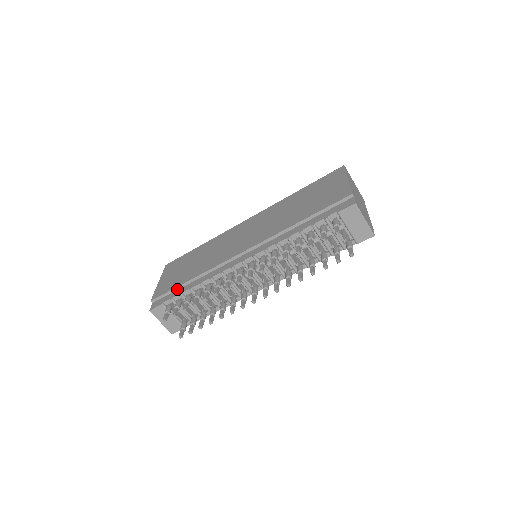
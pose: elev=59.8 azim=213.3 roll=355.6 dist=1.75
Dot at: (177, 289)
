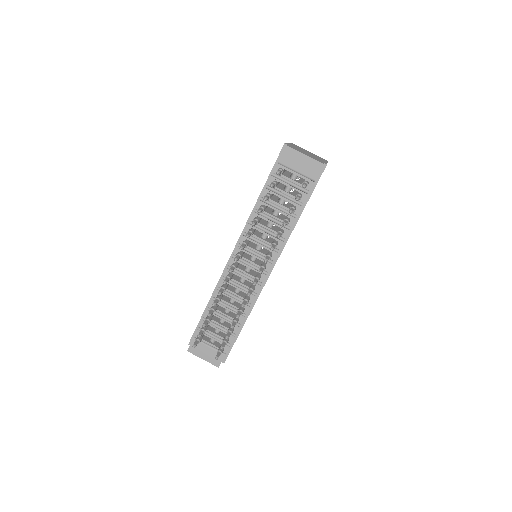
Dot at: occluded
